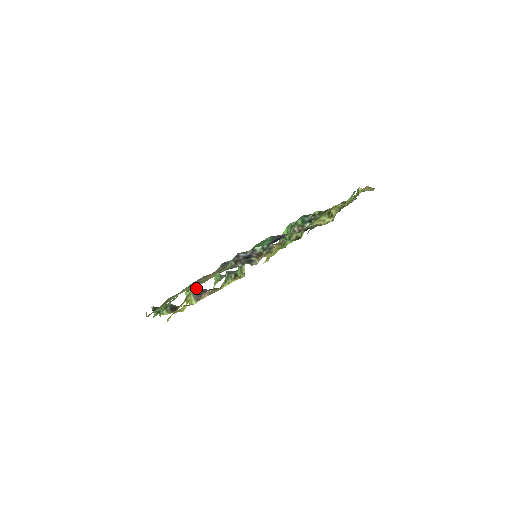
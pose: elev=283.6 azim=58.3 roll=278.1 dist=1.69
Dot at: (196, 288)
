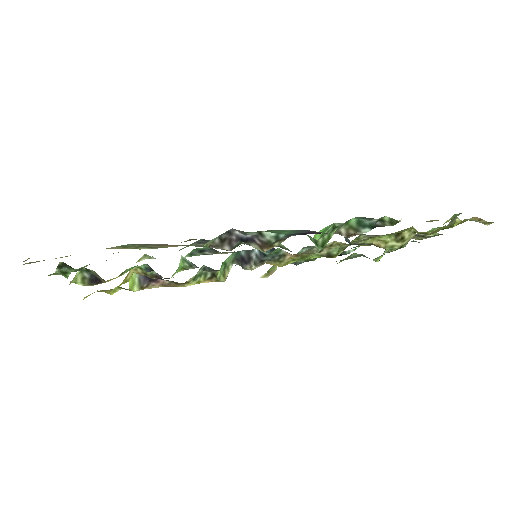
Dot at: (149, 270)
